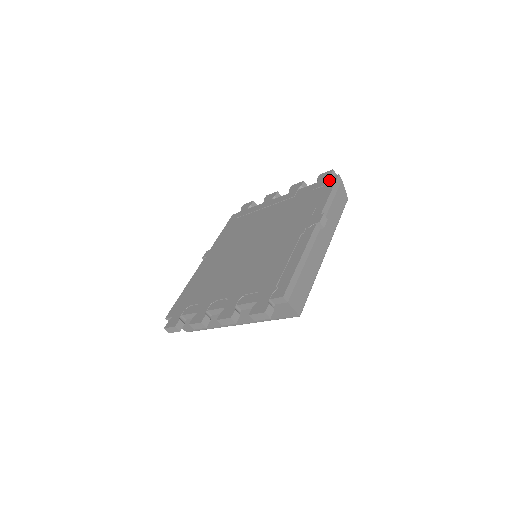
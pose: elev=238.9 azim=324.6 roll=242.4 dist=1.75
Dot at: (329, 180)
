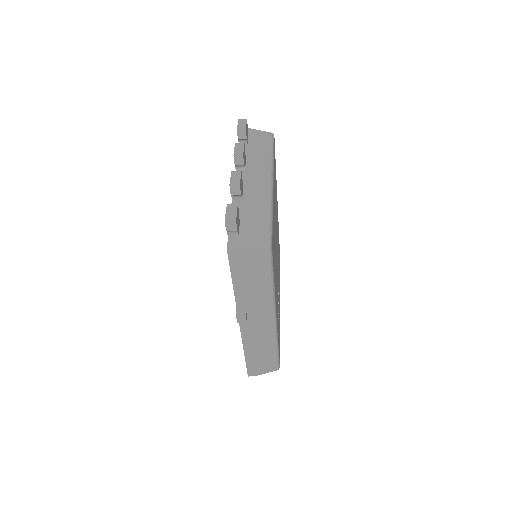
Dot at: occluded
